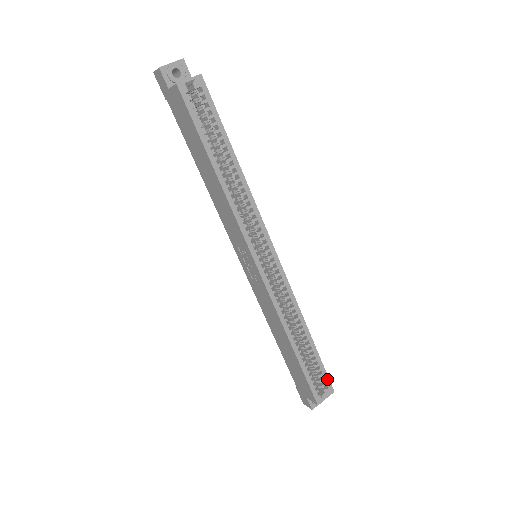
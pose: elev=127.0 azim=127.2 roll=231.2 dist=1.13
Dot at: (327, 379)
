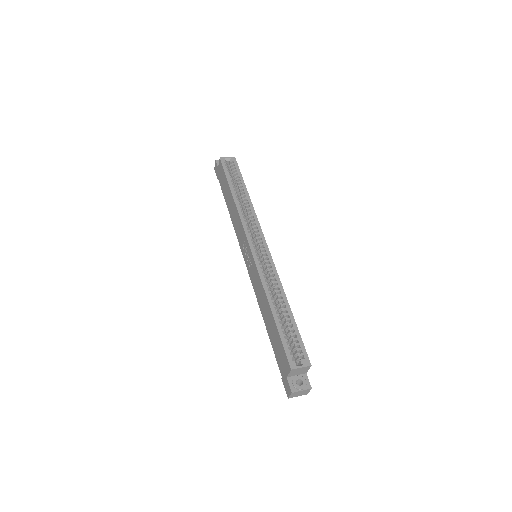
Dot at: (304, 350)
